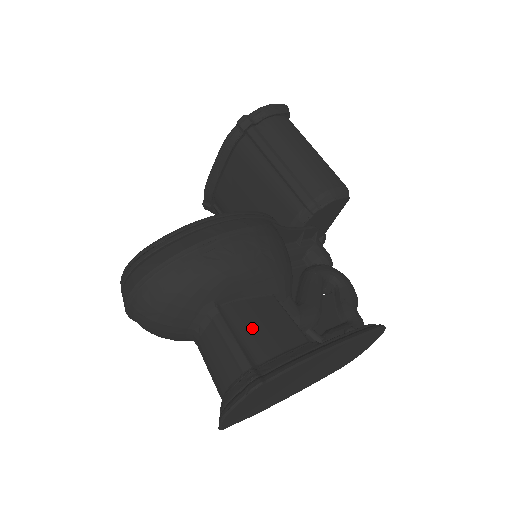
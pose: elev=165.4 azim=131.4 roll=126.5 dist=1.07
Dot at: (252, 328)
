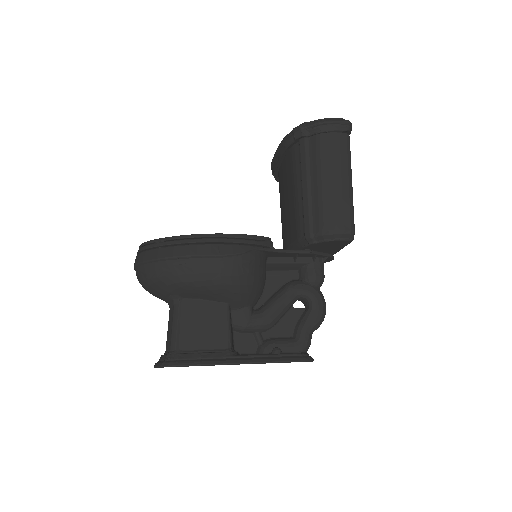
Dot at: (194, 324)
